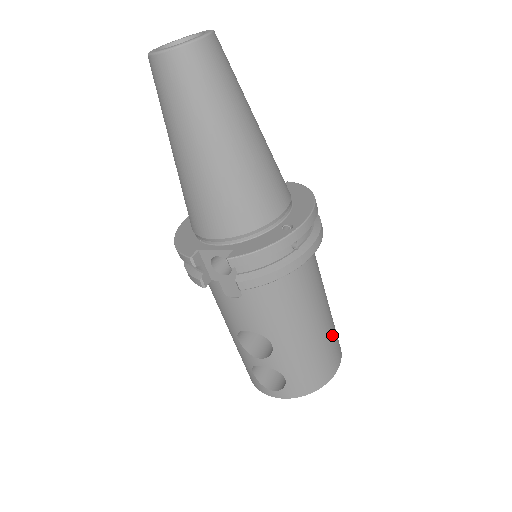
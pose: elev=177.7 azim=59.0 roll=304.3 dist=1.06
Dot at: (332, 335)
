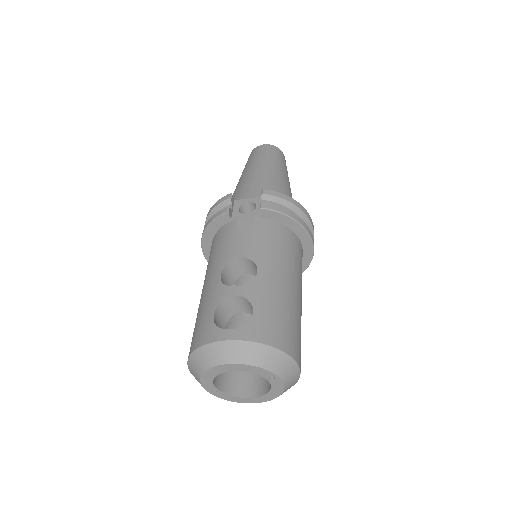
Dot at: occluded
